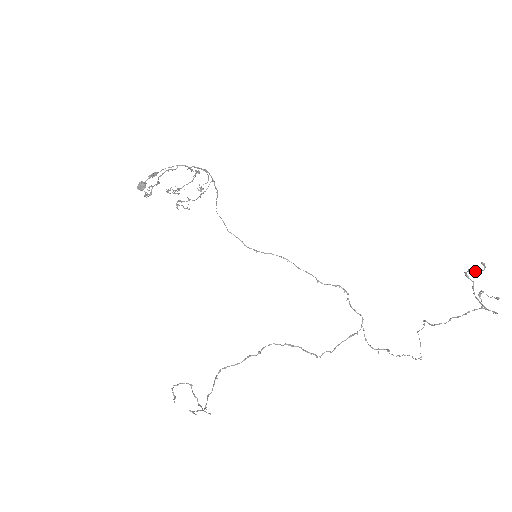
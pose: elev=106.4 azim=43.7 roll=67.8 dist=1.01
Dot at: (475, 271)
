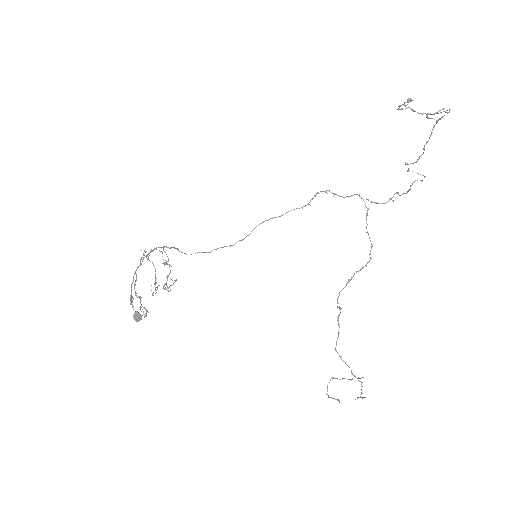
Dot at: occluded
